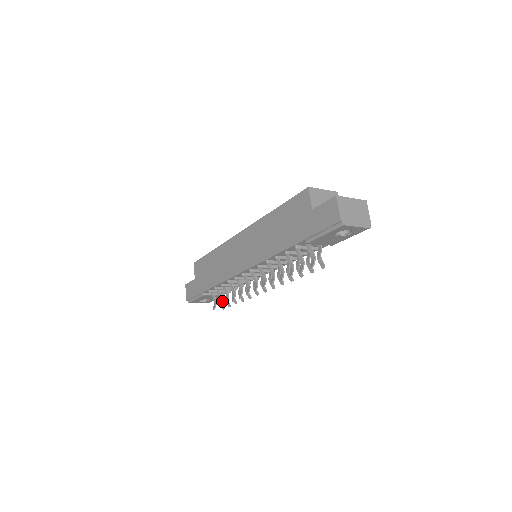
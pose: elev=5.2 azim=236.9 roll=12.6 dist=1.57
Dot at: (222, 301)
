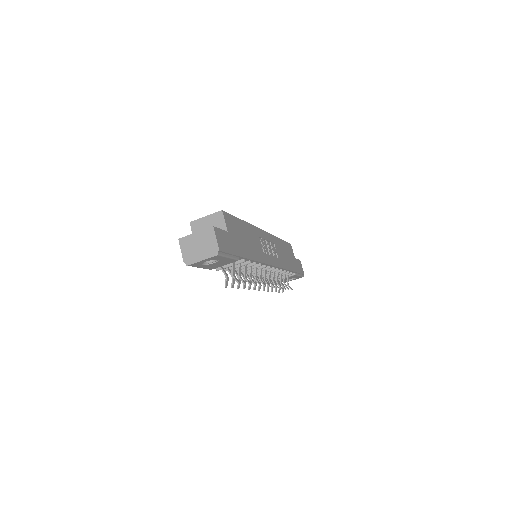
Dot at: (279, 287)
